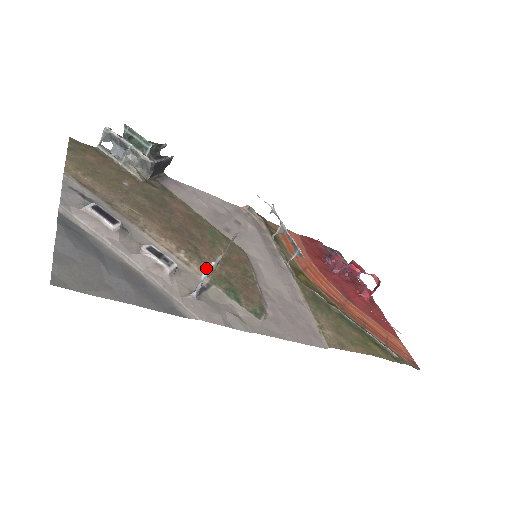
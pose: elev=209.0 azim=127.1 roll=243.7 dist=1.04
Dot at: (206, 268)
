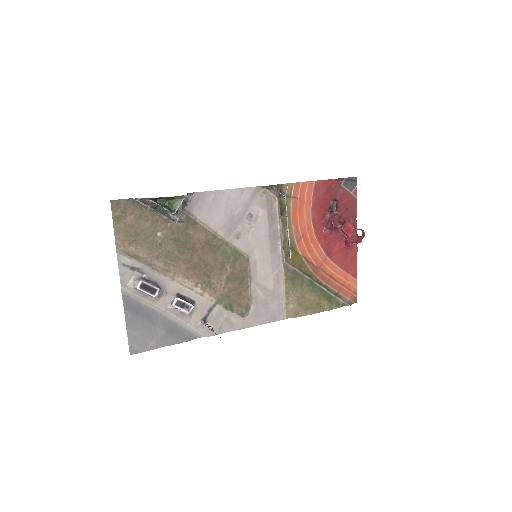
Dot at: (214, 293)
